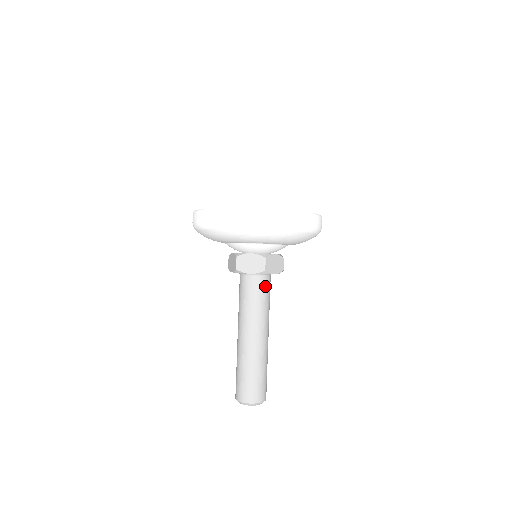
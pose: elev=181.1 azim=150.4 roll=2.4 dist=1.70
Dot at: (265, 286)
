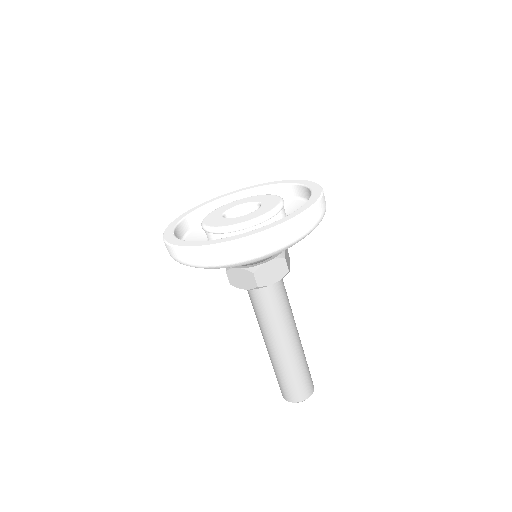
Dot at: (271, 293)
